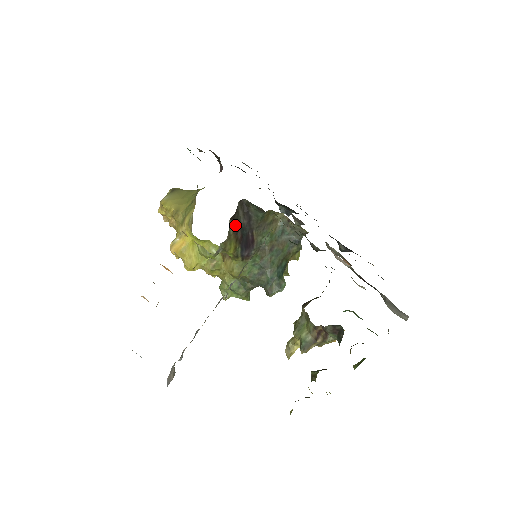
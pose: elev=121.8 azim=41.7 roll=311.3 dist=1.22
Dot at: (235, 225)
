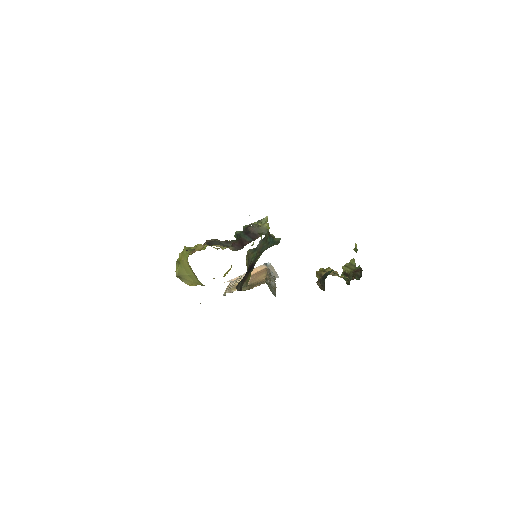
Dot at: (243, 283)
